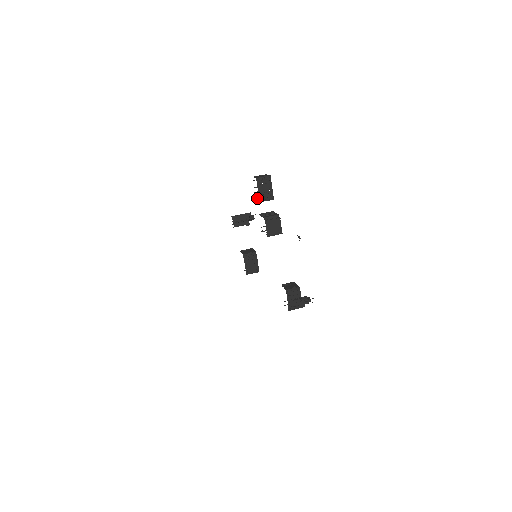
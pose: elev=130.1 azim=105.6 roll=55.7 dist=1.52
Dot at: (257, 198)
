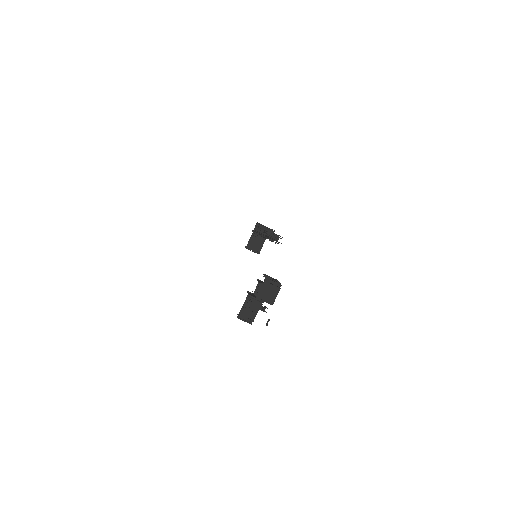
Dot at: (266, 275)
